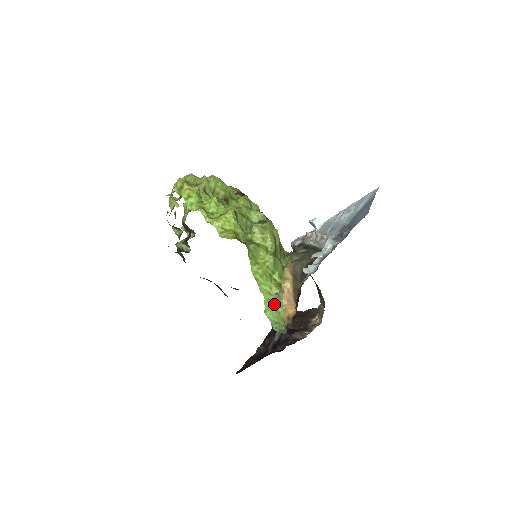
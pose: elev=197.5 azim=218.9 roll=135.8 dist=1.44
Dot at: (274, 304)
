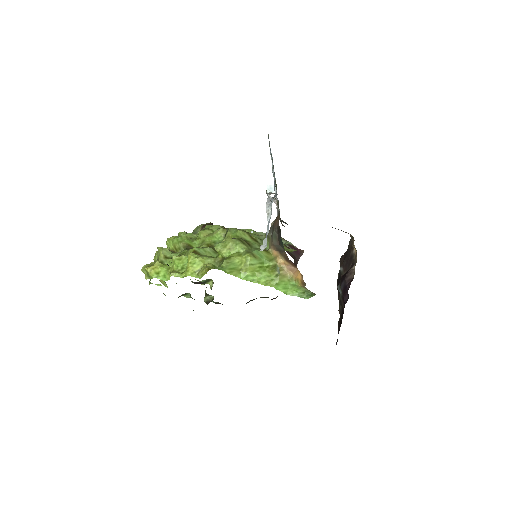
Dot at: (284, 283)
